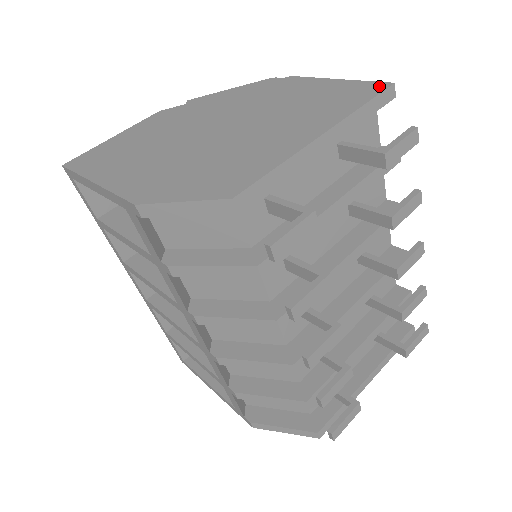
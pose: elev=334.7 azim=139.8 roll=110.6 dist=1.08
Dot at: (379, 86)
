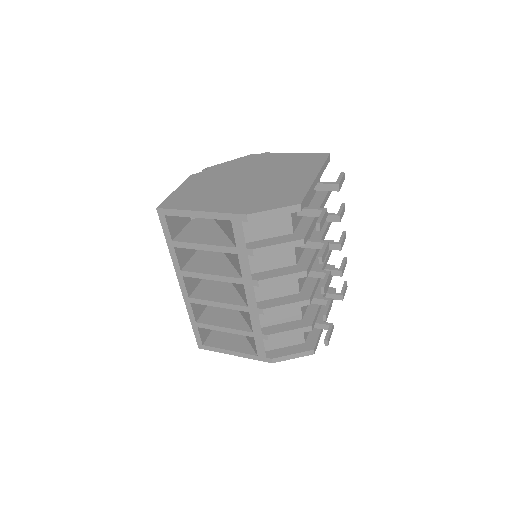
Dot at: (324, 155)
